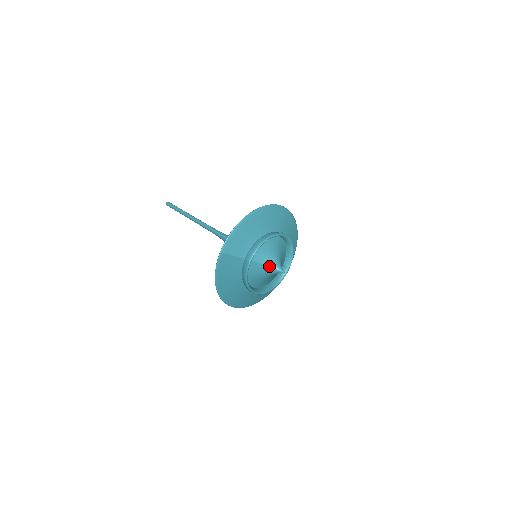
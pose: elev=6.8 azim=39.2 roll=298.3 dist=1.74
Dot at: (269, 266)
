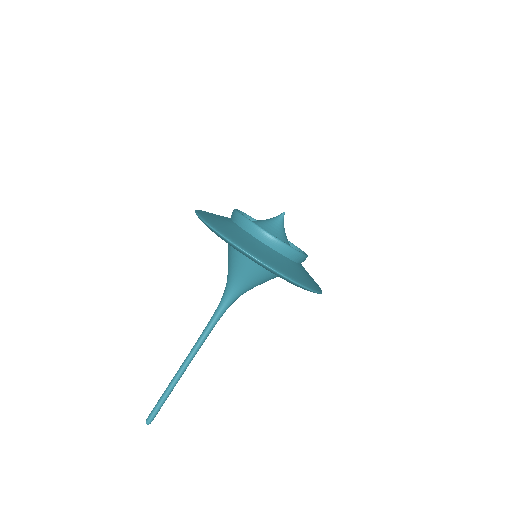
Dot at: (265, 220)
